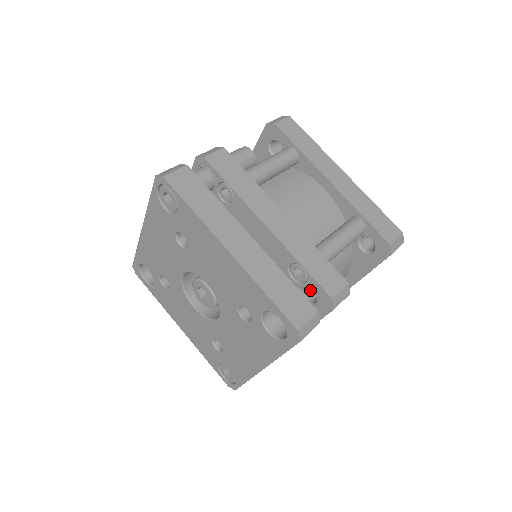
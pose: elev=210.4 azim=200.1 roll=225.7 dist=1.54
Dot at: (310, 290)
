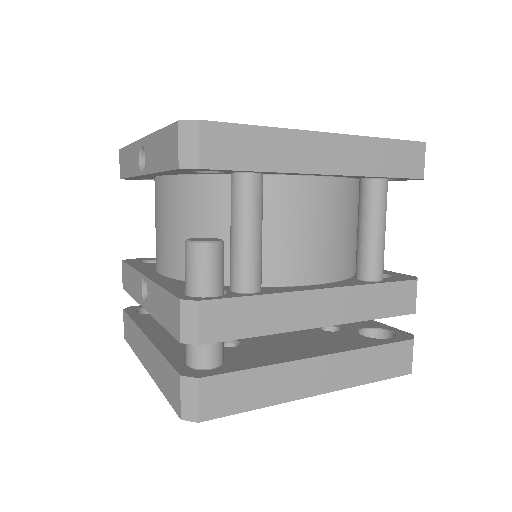
Dot at: occluded
